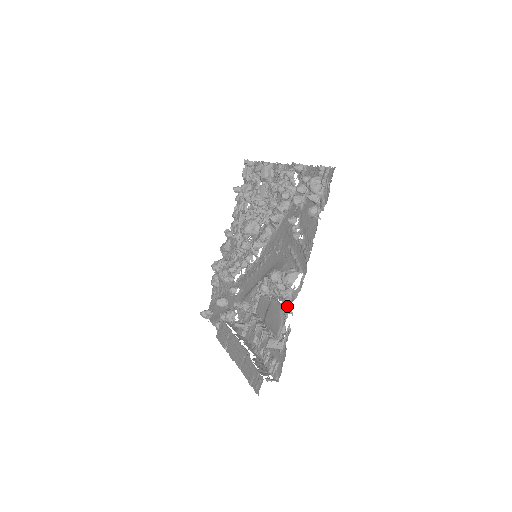
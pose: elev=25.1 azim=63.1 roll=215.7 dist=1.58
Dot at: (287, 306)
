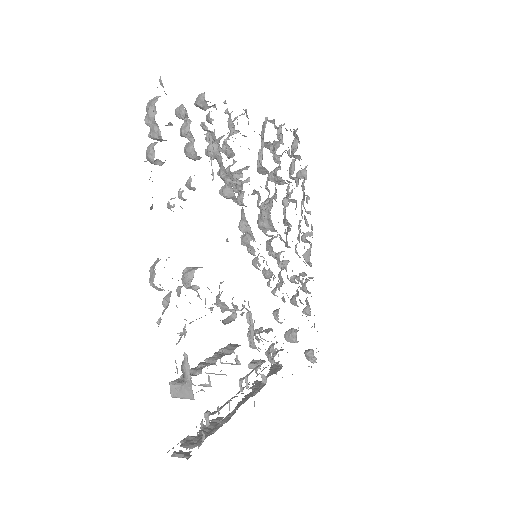
Dot at: (158, 322)
